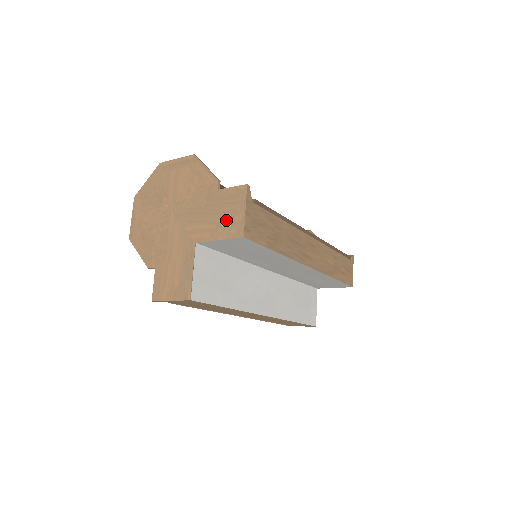
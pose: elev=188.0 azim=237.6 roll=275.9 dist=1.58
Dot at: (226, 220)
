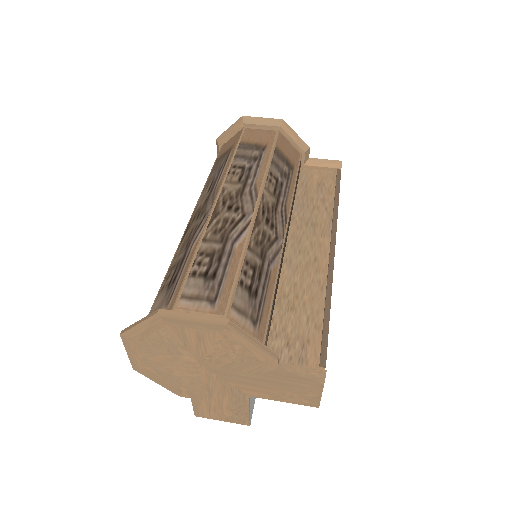
Dot at: (294, 393)
